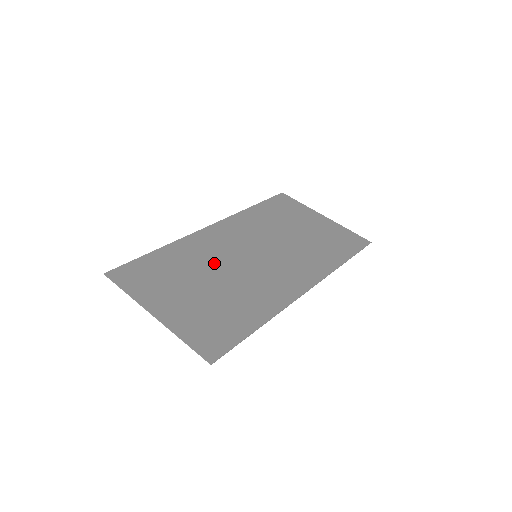
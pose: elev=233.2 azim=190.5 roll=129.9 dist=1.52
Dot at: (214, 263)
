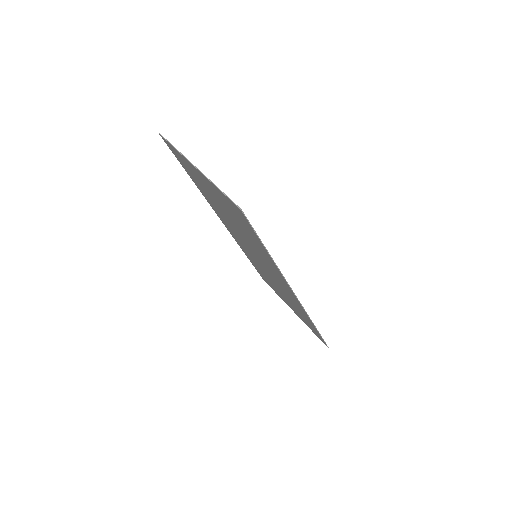
Dot at: occluded
